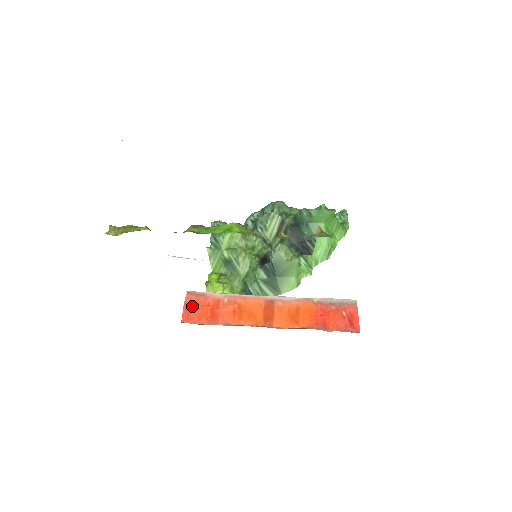
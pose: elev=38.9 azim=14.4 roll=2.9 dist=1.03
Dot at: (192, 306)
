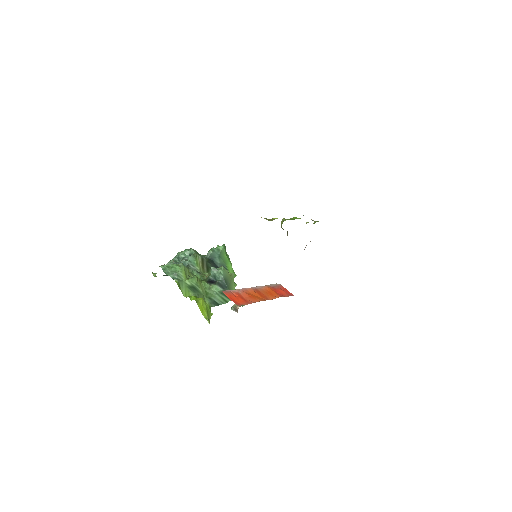
Dot at: (232, 298)
